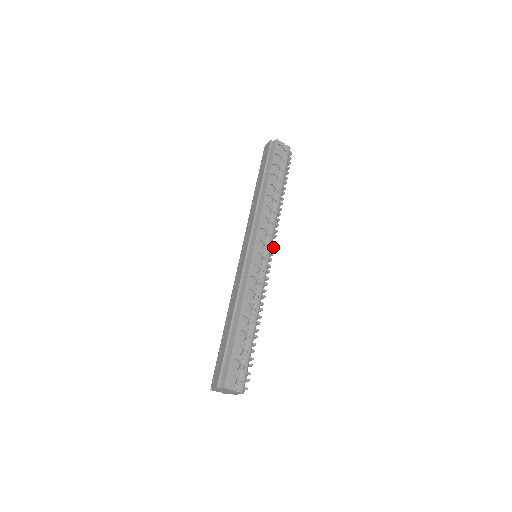
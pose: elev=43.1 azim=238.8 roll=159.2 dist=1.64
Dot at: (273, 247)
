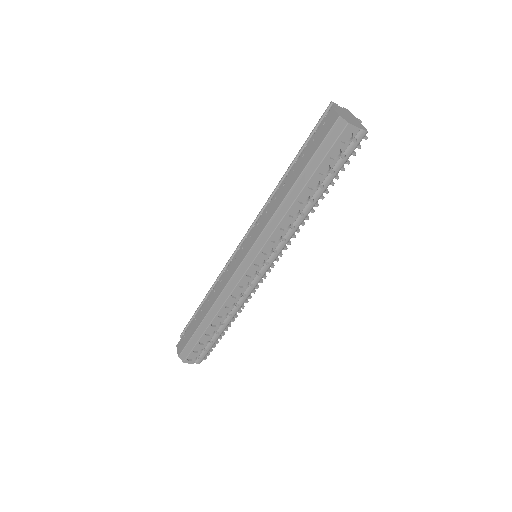
Dot at: occluded
